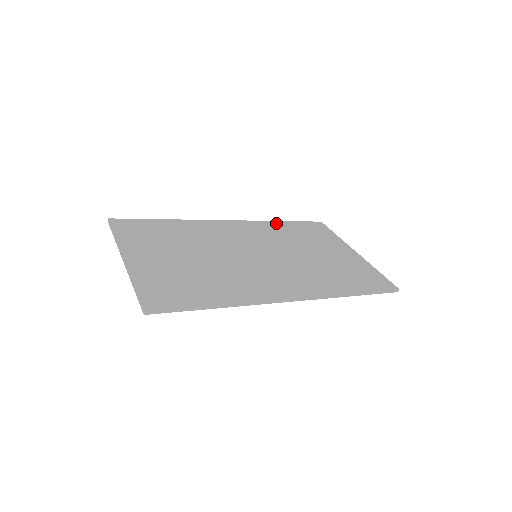
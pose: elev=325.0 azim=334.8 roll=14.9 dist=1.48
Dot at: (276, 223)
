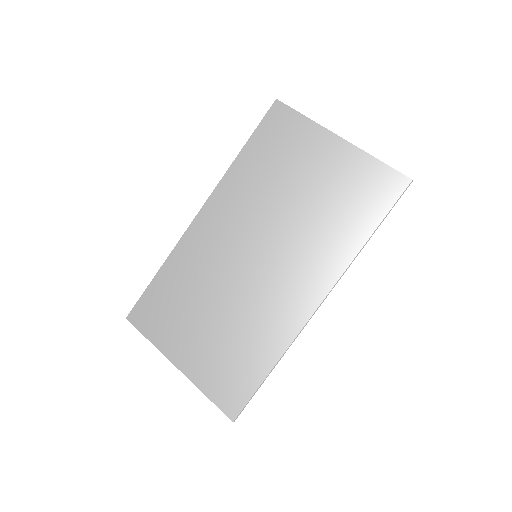
Dot at: (238, 164)
